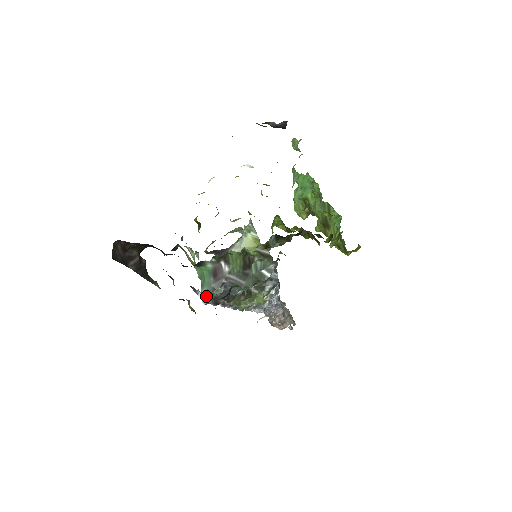
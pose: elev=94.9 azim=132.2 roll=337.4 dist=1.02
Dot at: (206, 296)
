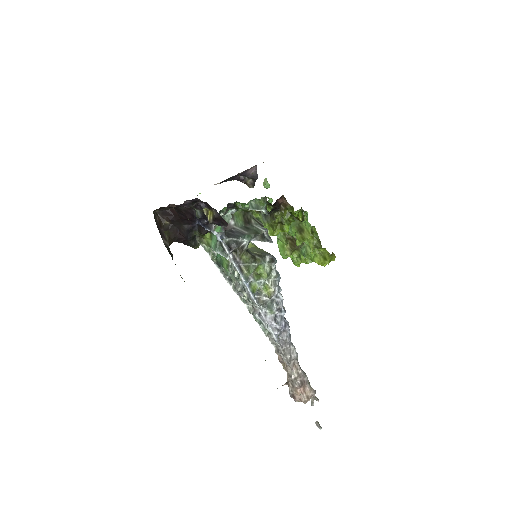
Dot at: (220, 233)
